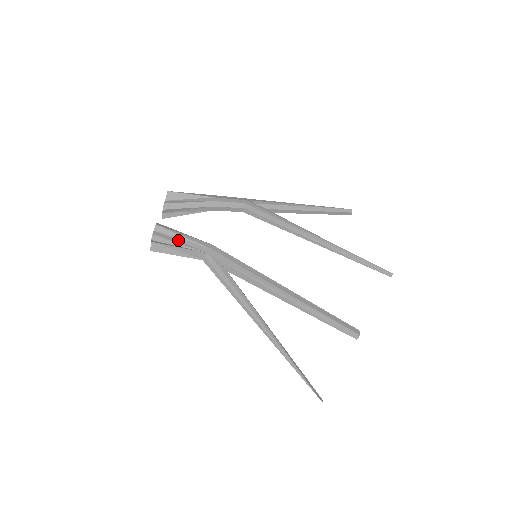
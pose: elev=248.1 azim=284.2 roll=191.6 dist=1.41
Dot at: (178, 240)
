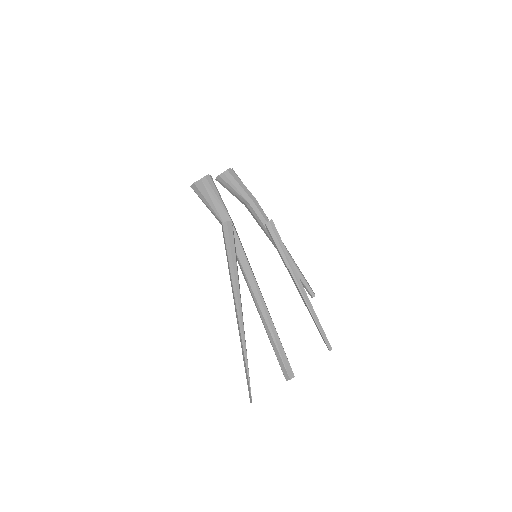
Dot at: (219, 195)
